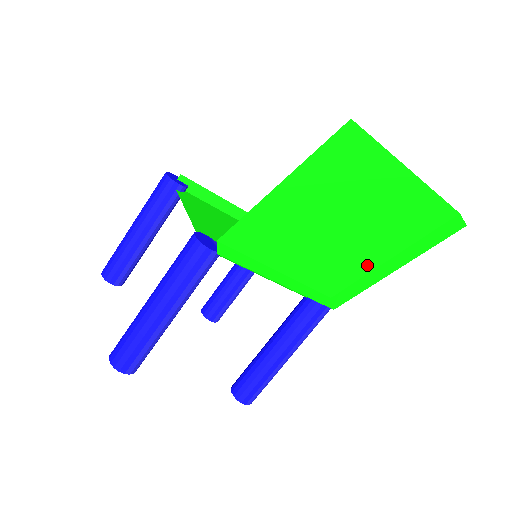
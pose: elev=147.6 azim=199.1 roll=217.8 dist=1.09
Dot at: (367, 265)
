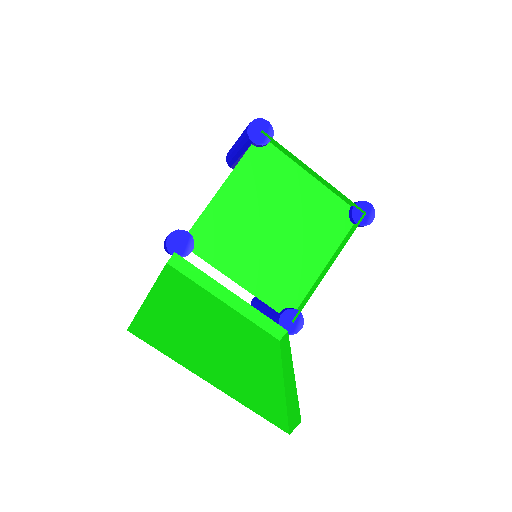
Dot at: occluded
